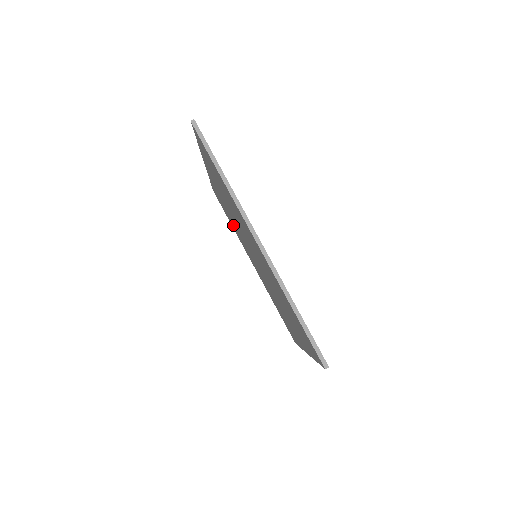
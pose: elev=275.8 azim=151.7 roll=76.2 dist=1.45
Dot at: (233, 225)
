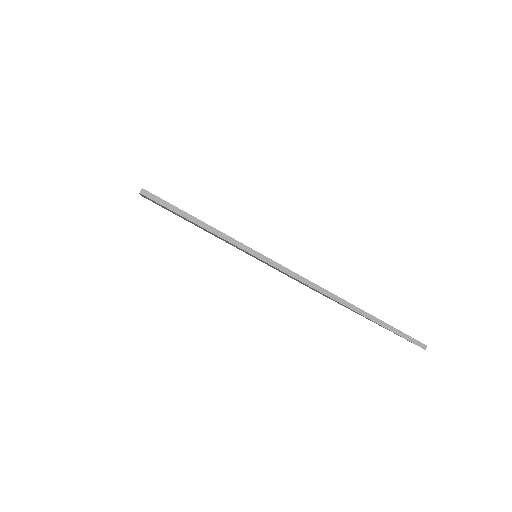
Dot at: occluded
